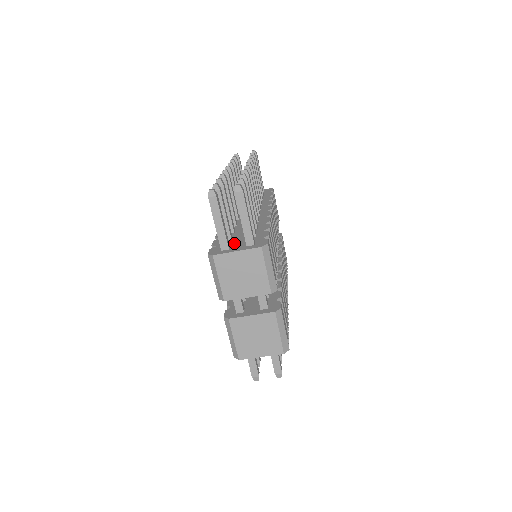
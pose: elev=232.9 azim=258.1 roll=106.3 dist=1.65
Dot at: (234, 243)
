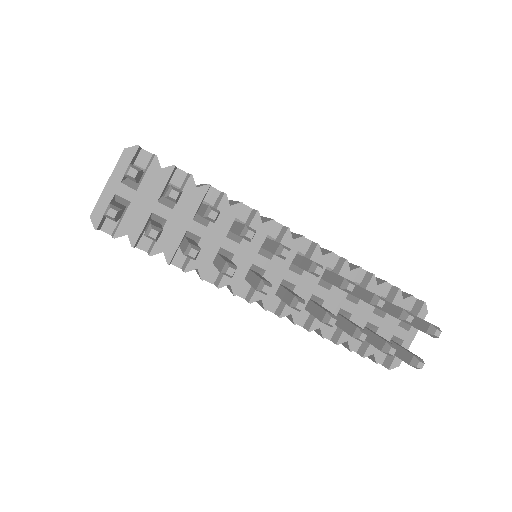
Dot at: occluded
